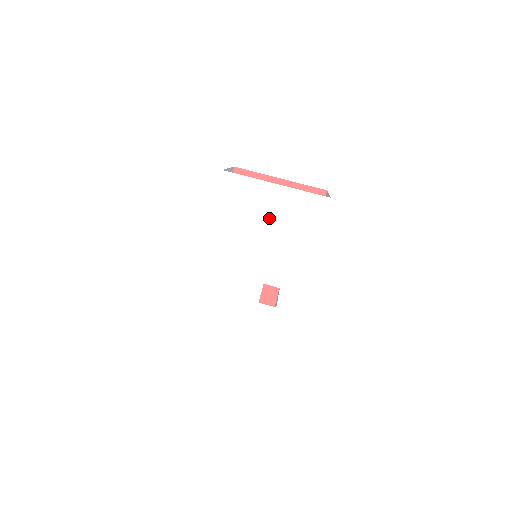
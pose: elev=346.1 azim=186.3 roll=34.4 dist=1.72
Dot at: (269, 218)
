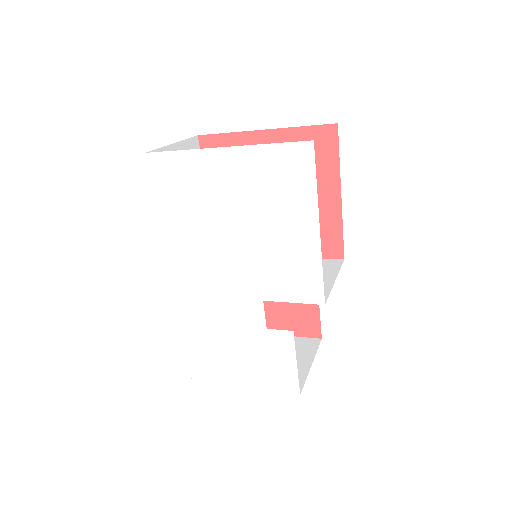
Dot at: (234, 203)
